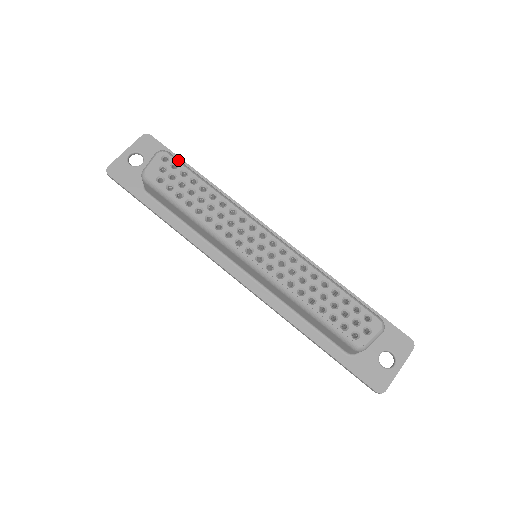
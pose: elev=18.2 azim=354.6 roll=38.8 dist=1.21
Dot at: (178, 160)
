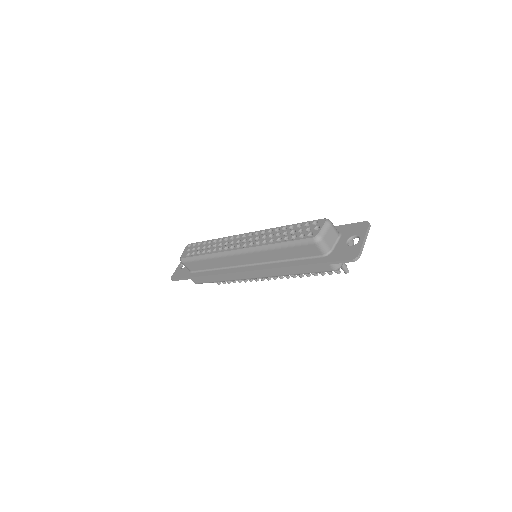
Dot at: (196, 243)
